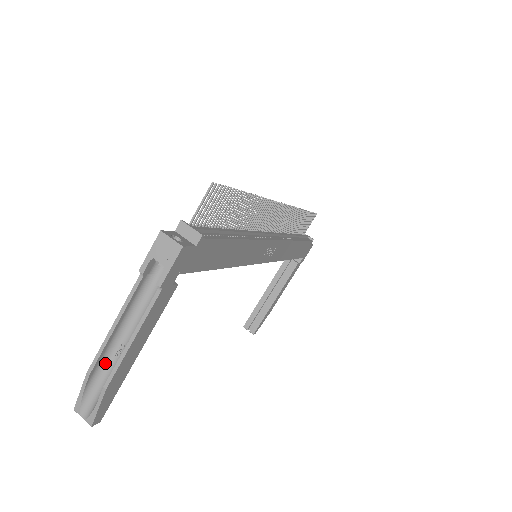
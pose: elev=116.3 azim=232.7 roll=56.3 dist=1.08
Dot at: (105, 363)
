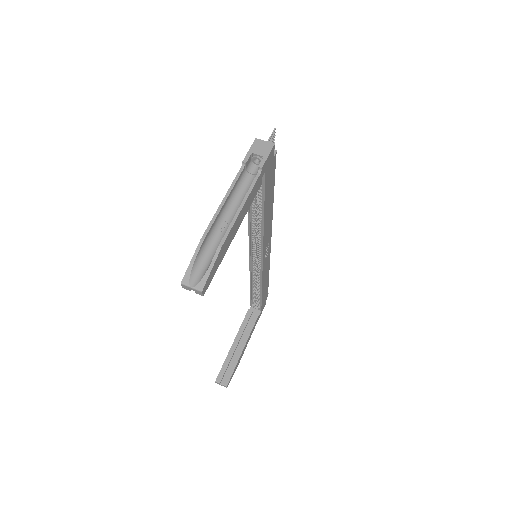
Dot at: (212, 237)
